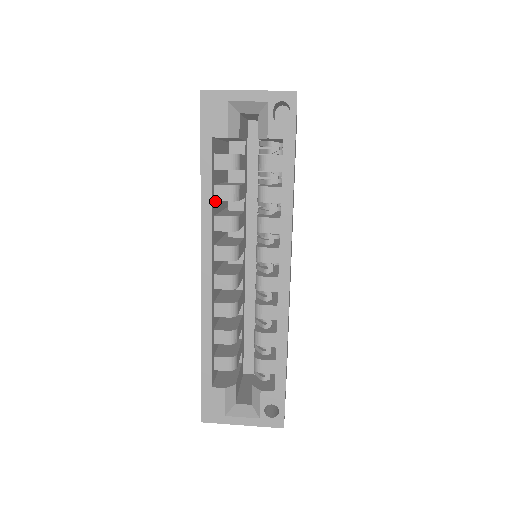
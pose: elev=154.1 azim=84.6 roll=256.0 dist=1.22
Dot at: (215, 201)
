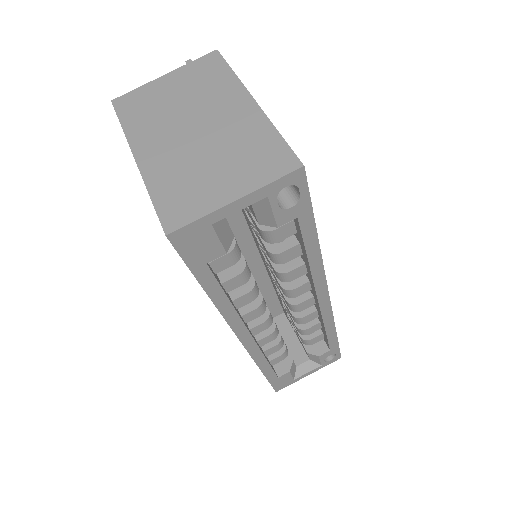
Dot at: occluded
